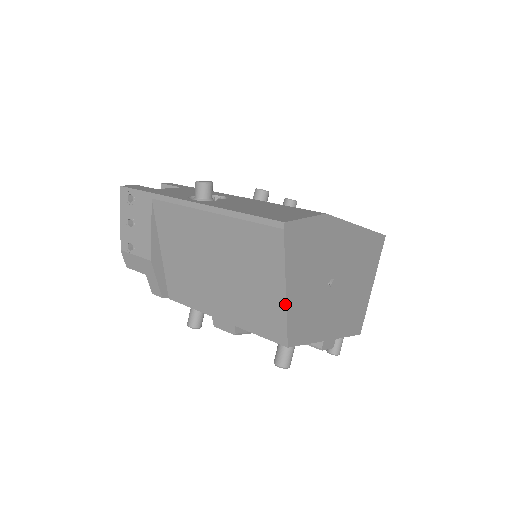
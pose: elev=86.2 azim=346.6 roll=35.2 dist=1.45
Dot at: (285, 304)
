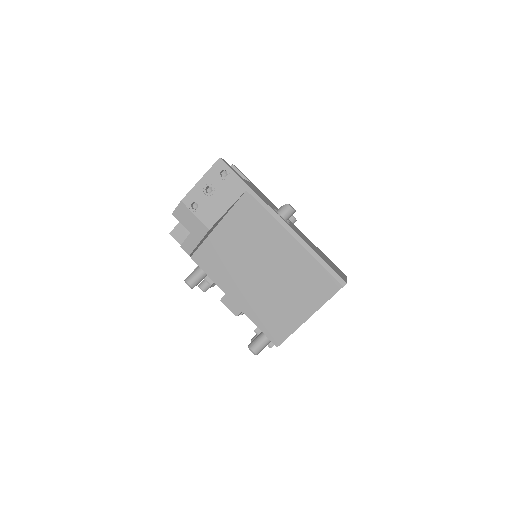
Dot at: (301, 324)
